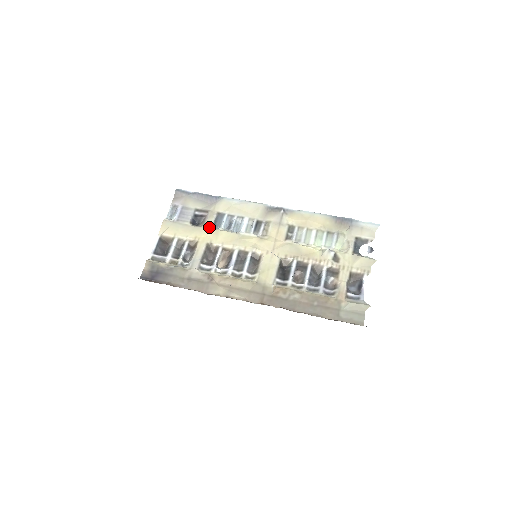
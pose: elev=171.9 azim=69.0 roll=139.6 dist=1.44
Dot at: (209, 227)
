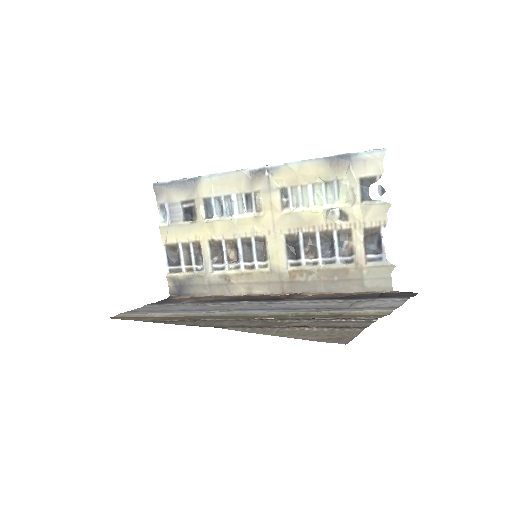
Dot at: (202, 221)
